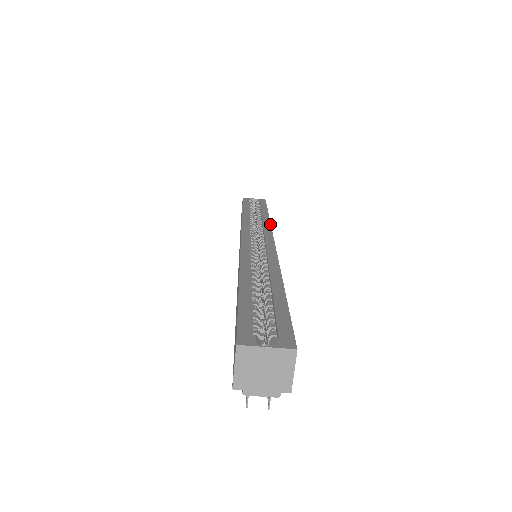
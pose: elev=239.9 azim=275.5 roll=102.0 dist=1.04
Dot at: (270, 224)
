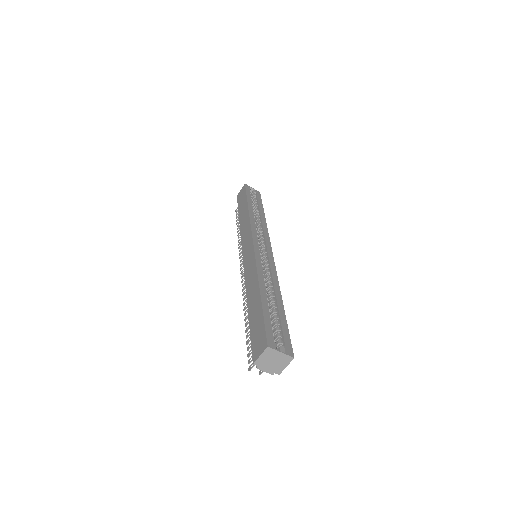
Dot at: occluded
